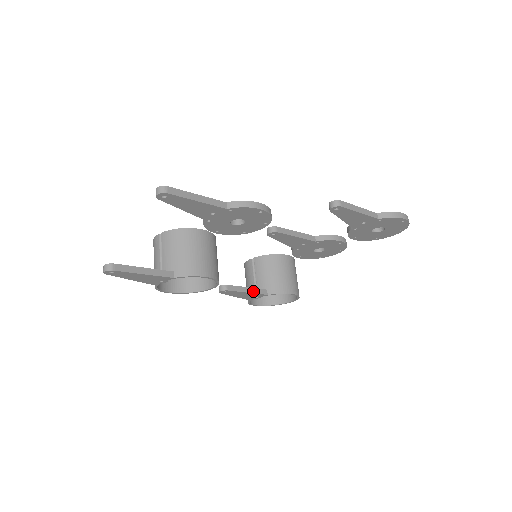
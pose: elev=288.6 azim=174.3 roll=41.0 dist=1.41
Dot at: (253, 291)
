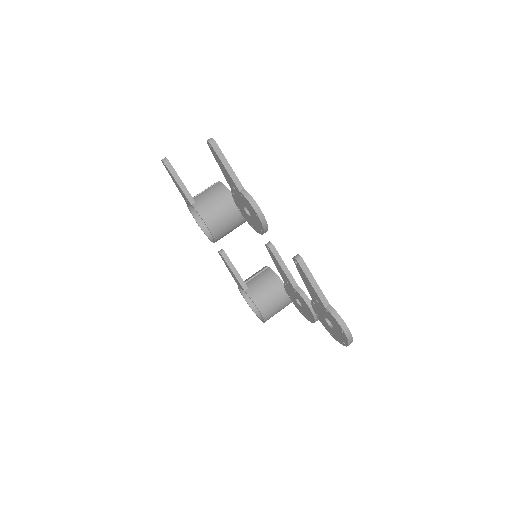
Dot at: (238, 277)
